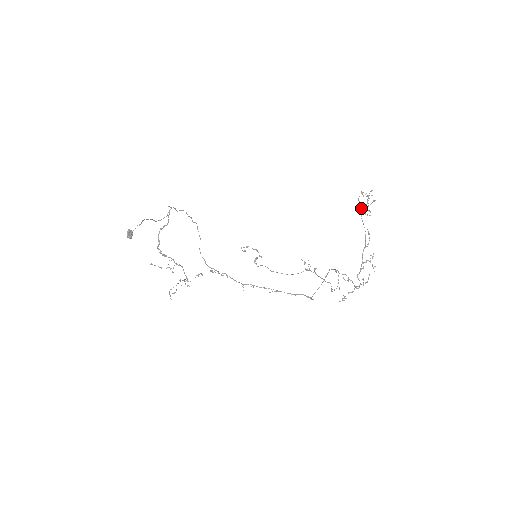
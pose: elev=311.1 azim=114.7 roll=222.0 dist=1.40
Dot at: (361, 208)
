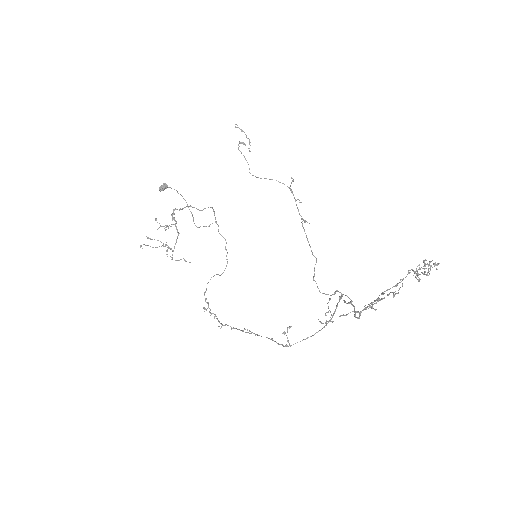
Dot at: (415, 272)
